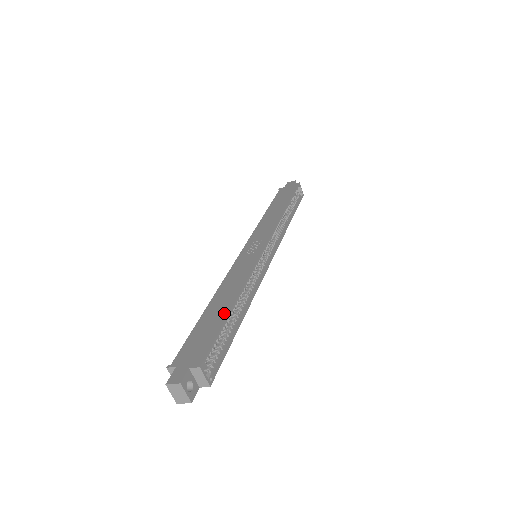
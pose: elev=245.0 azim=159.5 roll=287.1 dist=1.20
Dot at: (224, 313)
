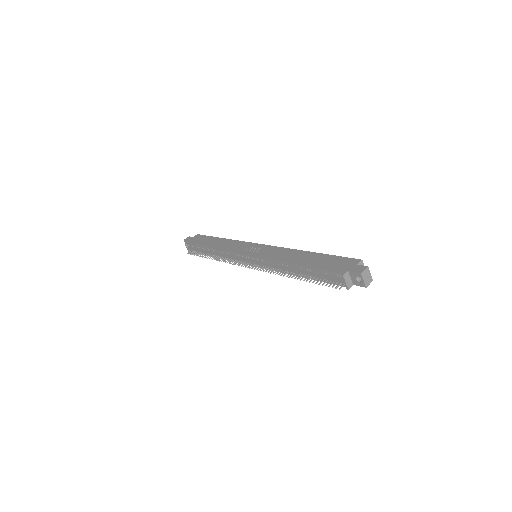
Dot at: (318, 255)
